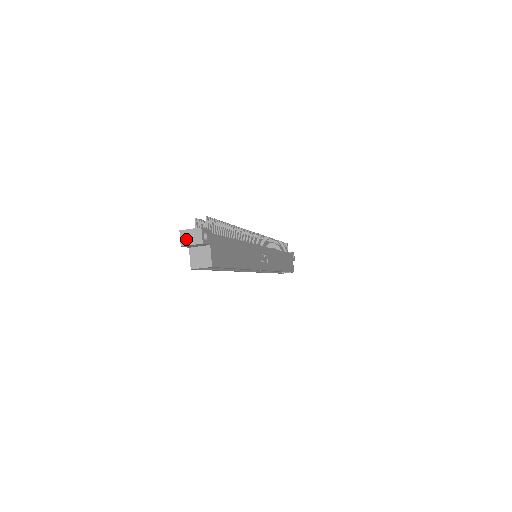
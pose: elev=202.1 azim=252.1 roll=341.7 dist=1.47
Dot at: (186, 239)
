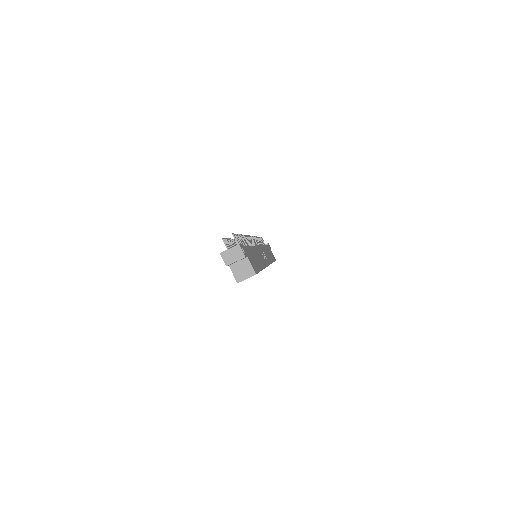
Dot at: (229, 258)
